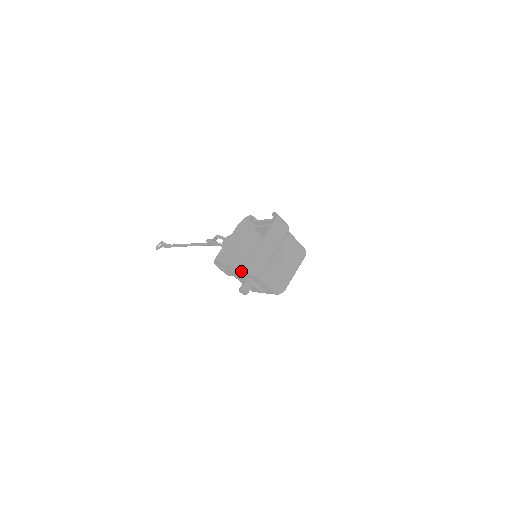
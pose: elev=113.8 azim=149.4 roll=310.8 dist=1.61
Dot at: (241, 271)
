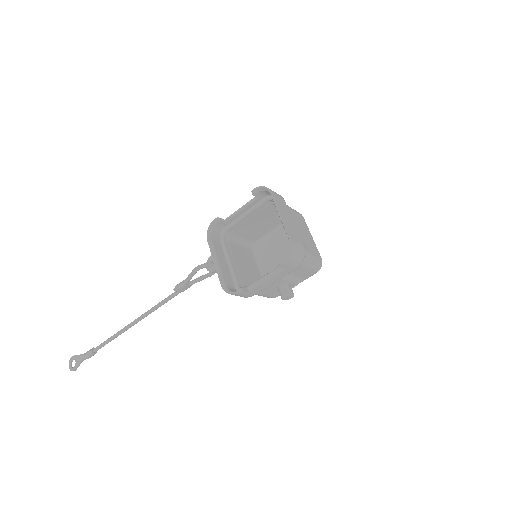
Dot at: (283, 270)
